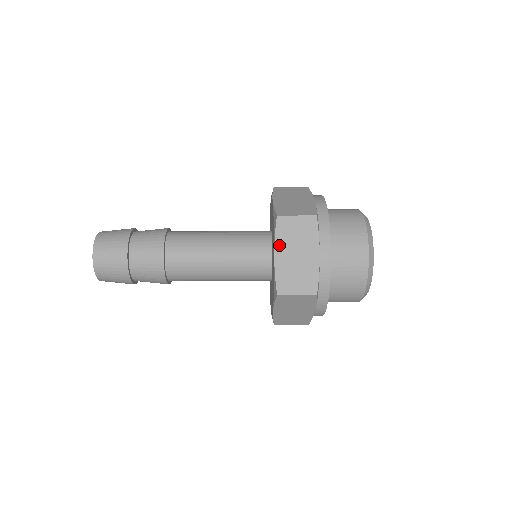
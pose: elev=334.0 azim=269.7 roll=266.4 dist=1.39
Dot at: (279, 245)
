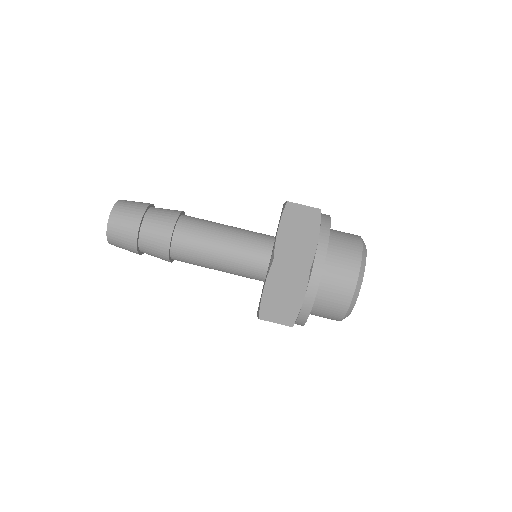
Dot at: (269, 283)
